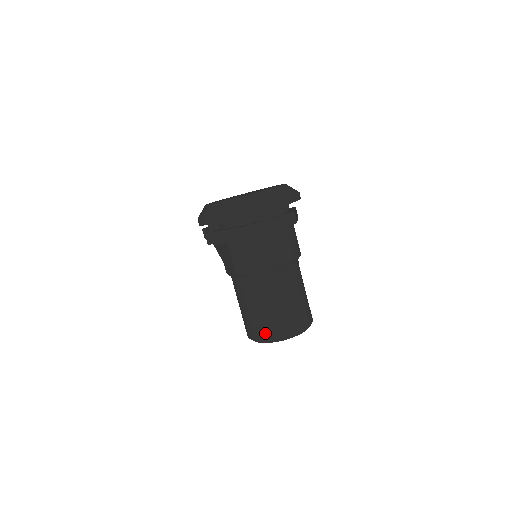
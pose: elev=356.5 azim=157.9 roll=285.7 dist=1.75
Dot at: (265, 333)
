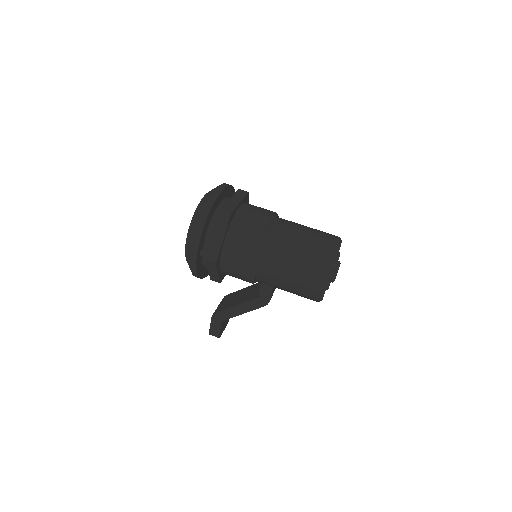
Dot at: (322, 262)
